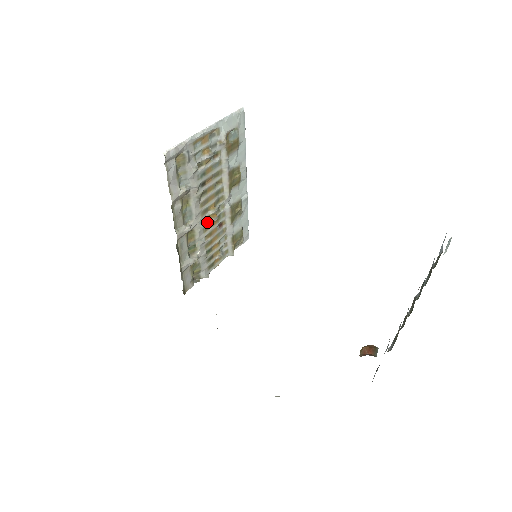
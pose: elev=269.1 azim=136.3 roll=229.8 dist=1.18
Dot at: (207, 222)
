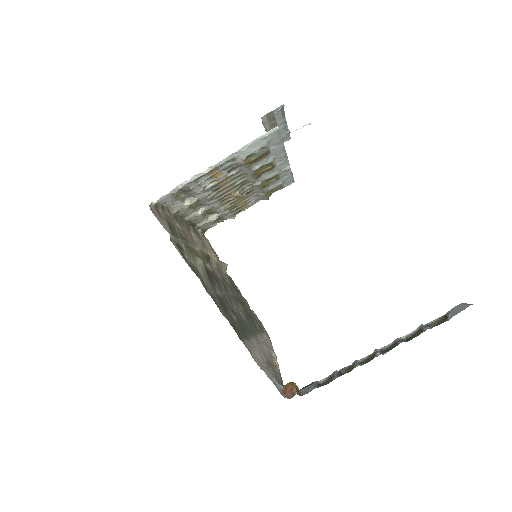
Dot at: (227, 200)
